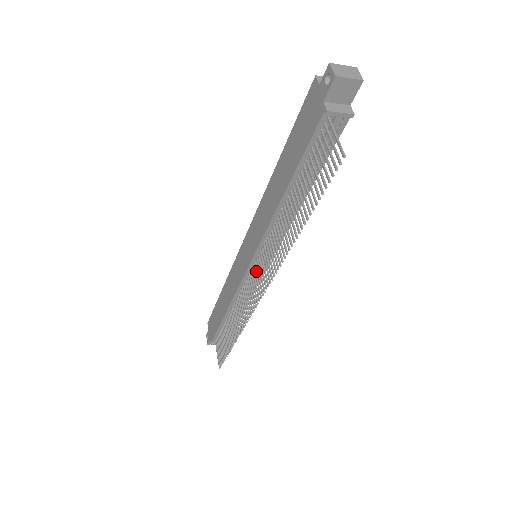
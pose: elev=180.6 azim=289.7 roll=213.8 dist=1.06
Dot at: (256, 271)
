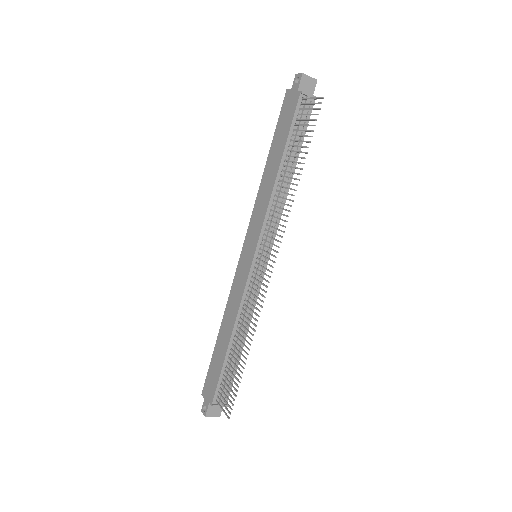
Dot at: occluded
